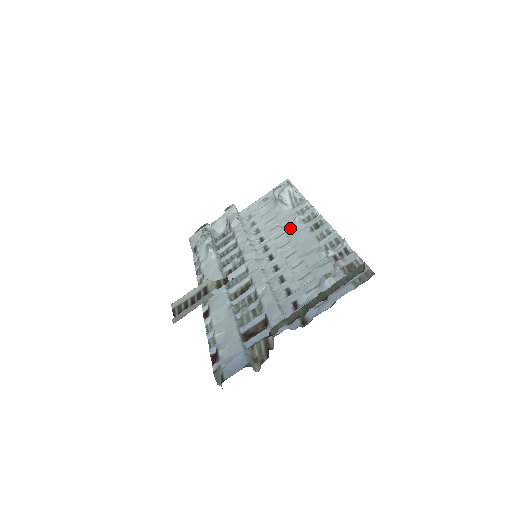
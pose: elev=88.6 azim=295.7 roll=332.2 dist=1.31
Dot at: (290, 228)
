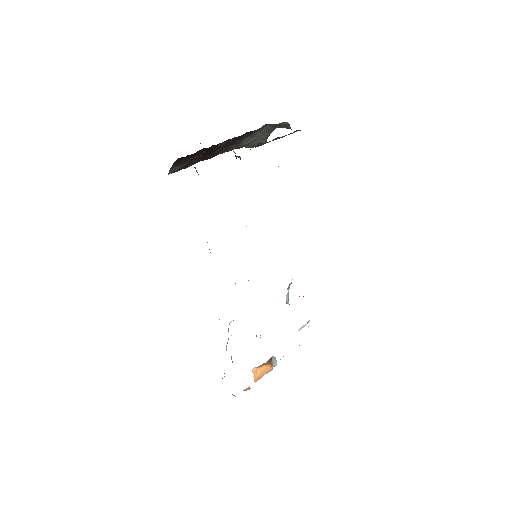
Dot at: occluded
